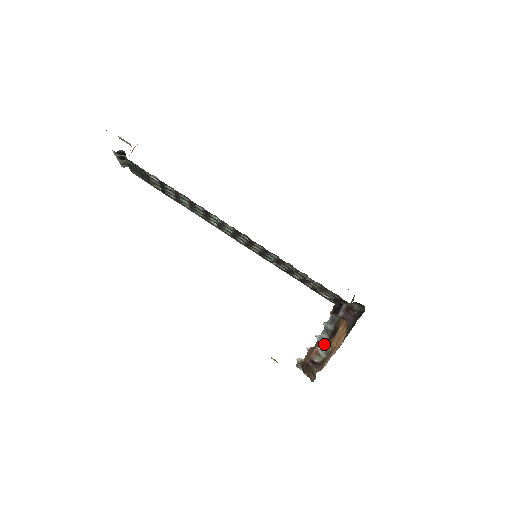
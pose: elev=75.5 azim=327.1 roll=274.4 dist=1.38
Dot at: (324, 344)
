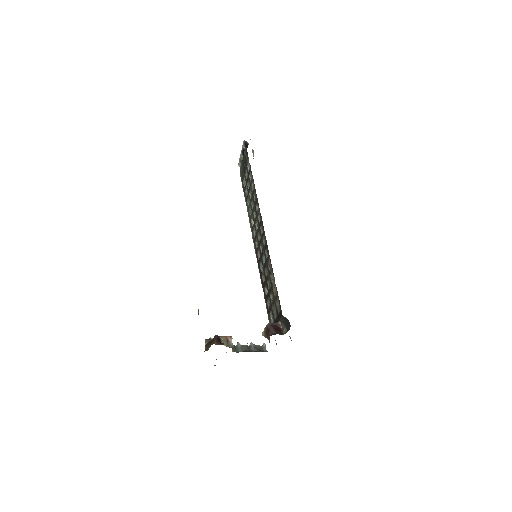
Dot at: (238, 351)
